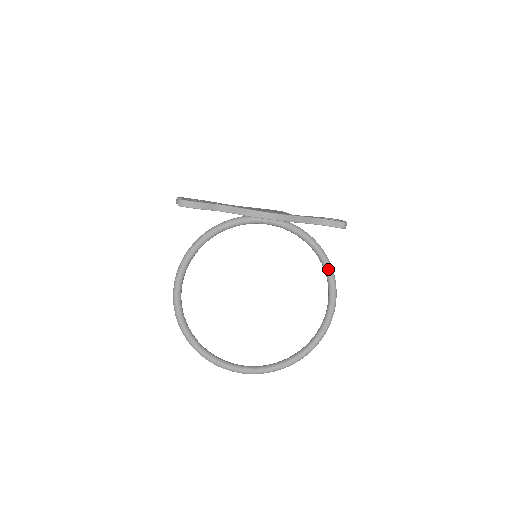
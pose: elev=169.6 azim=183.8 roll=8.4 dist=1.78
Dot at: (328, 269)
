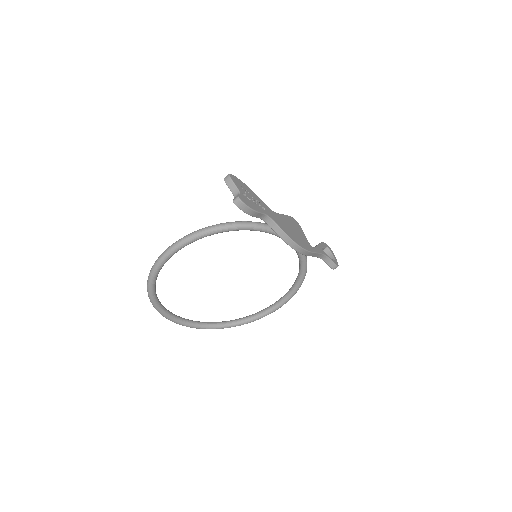
Dot at: (298, 287)
